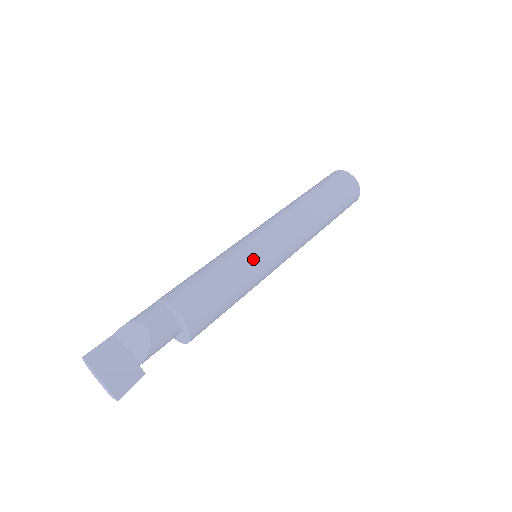
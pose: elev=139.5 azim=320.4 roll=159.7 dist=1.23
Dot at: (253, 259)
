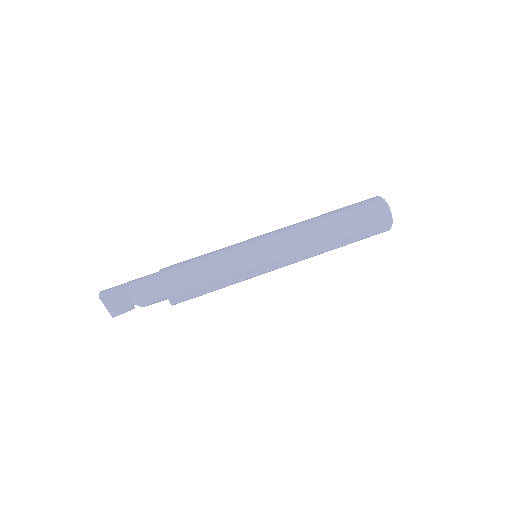
Dot at: (245, 279)
